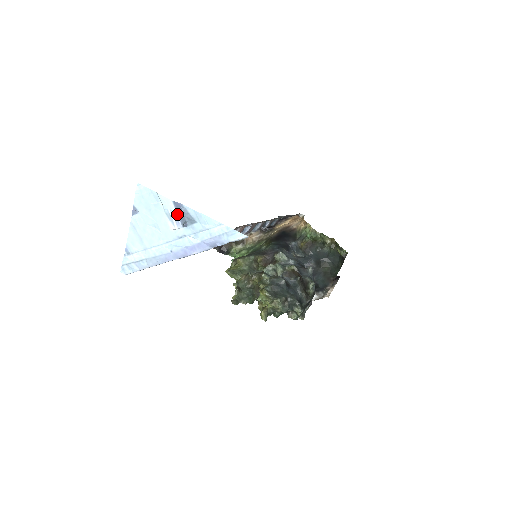
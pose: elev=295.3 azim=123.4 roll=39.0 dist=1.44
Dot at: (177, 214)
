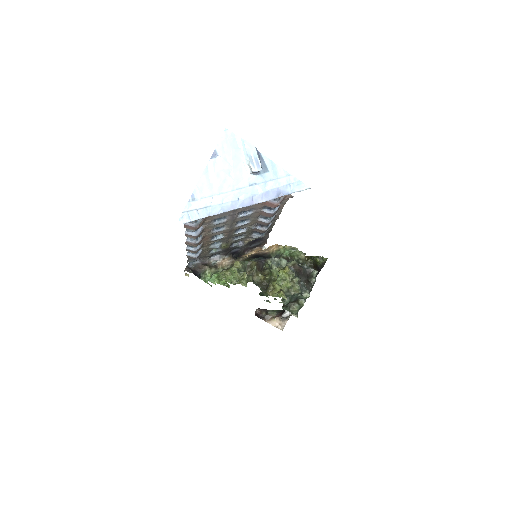
Dot at: (258, 158)
